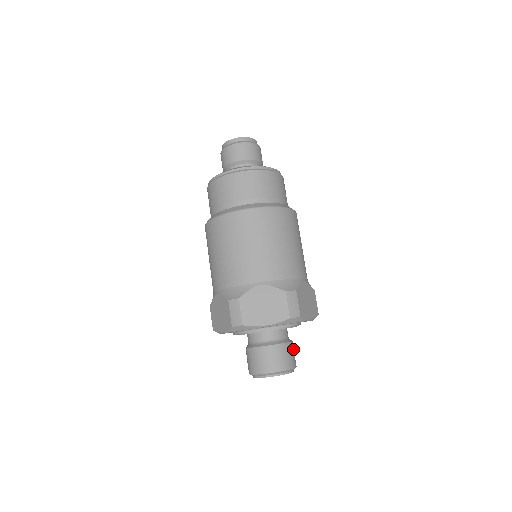
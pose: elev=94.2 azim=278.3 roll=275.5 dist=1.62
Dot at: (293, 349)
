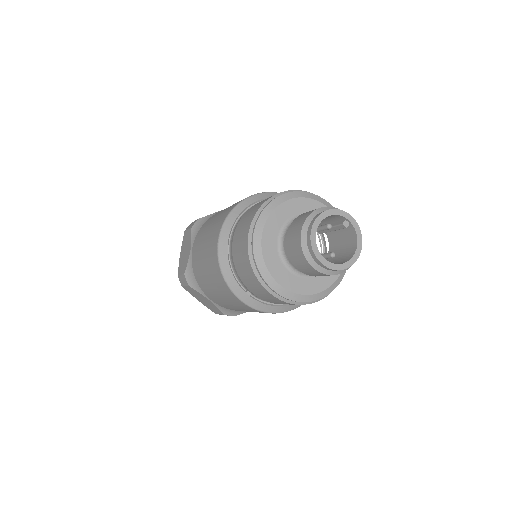
Dot at: occluded
